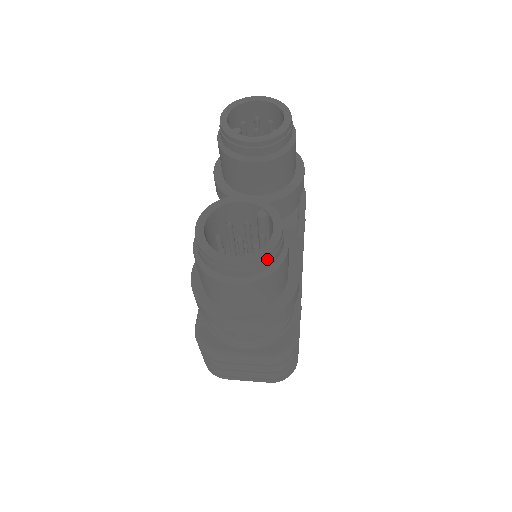
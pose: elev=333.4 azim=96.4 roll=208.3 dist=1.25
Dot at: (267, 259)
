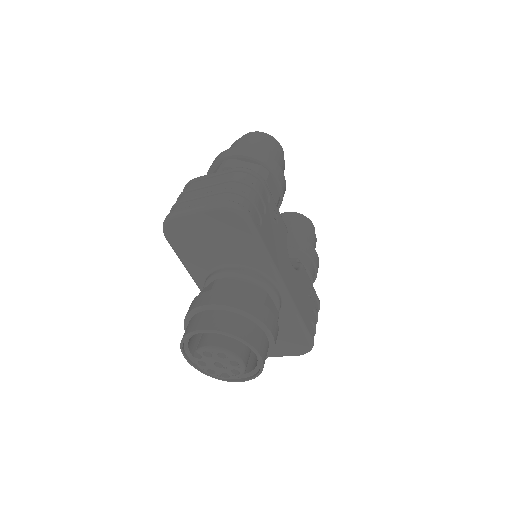
Dot at: (268, 137)
